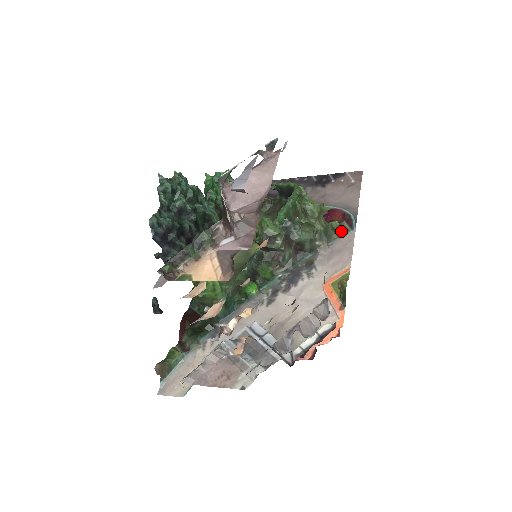
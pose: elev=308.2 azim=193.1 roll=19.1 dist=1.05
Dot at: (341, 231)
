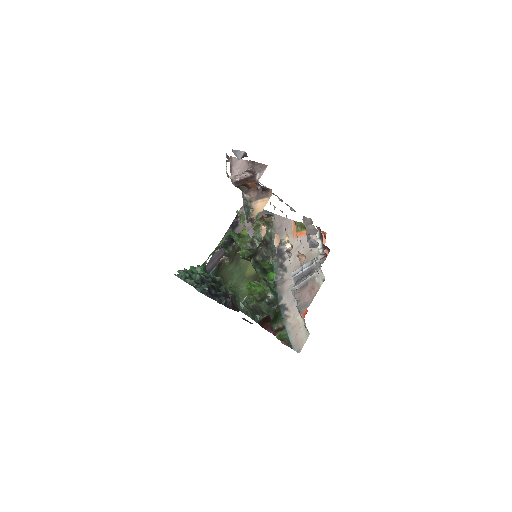
Dot at: (271, 221)
